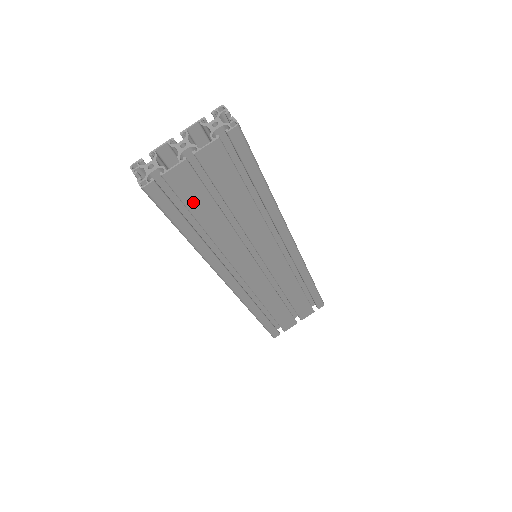
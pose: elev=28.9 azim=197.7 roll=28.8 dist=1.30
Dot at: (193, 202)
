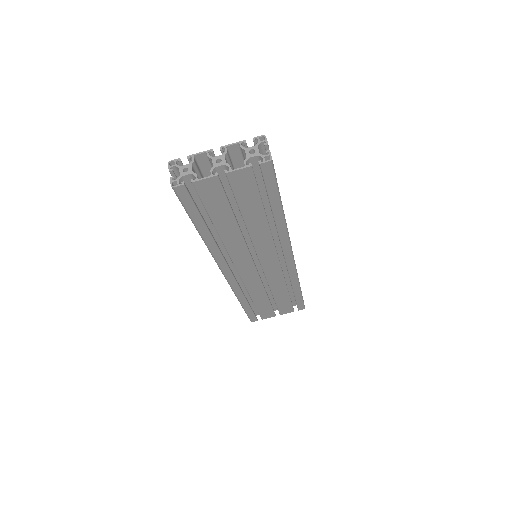
Dot at: (213, 207)
